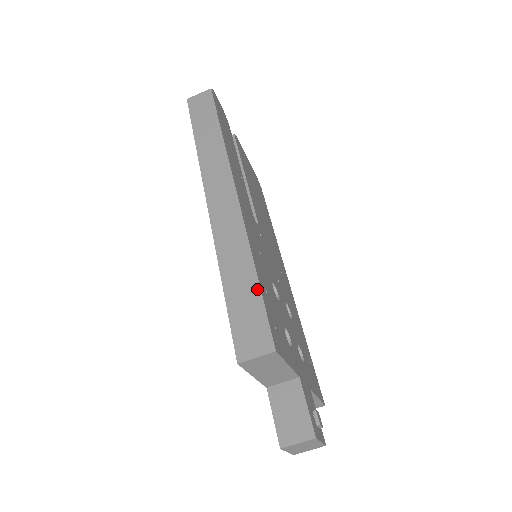
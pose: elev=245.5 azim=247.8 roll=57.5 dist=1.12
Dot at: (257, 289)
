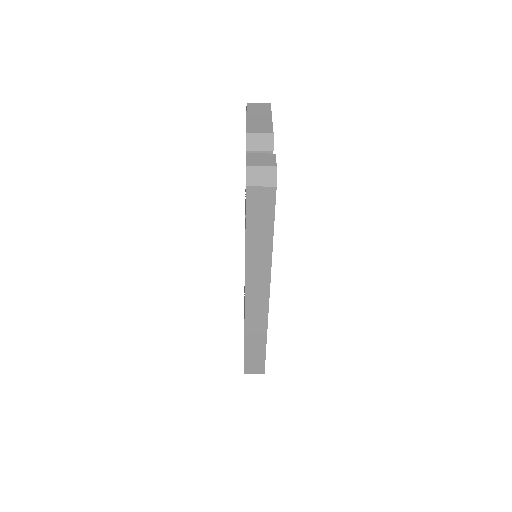
Dot at: (264, 351)
